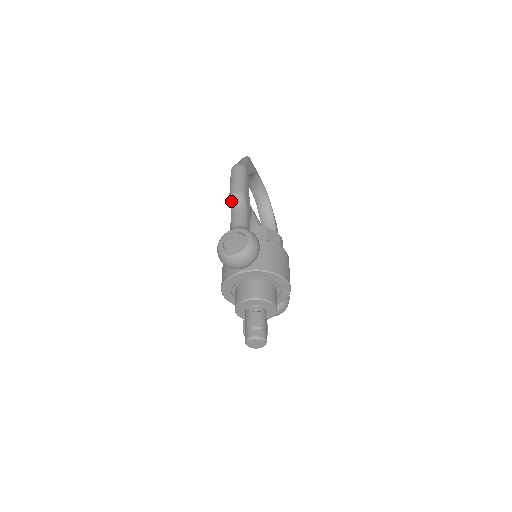
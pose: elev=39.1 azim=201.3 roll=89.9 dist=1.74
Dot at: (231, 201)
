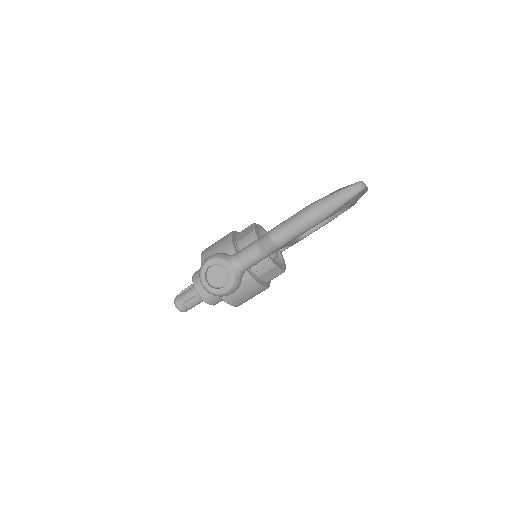
Dot at: (264, 239)
